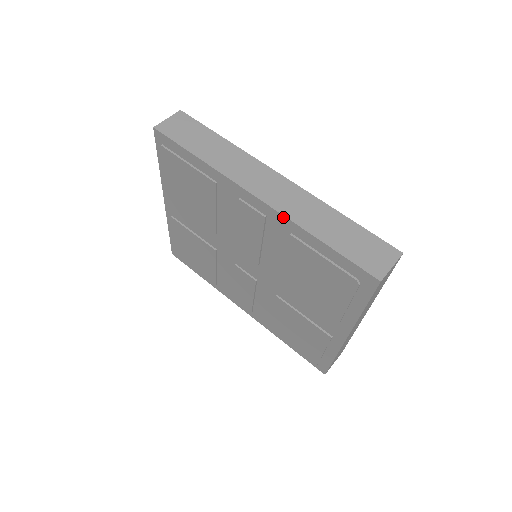
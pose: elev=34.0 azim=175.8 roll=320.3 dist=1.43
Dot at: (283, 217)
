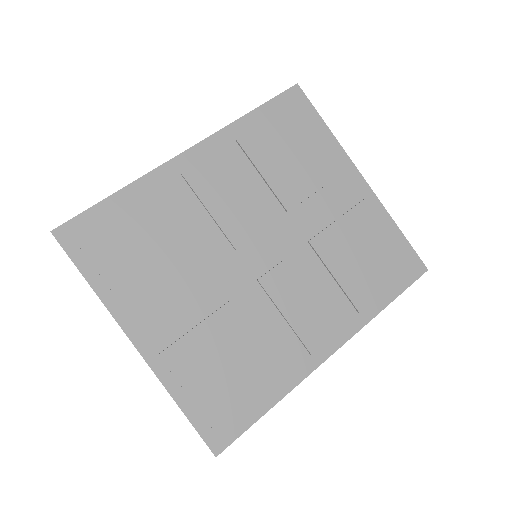
Dot at: (217, 134)
